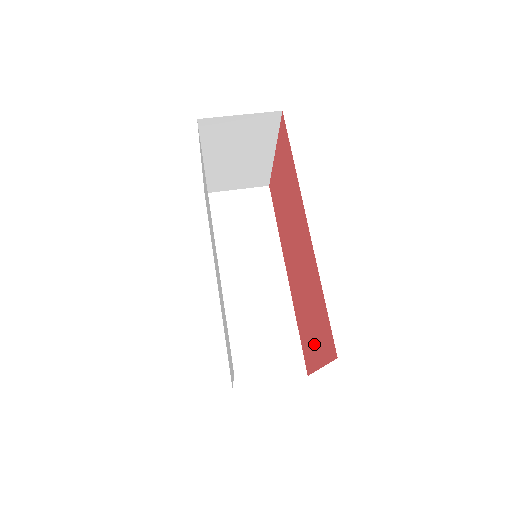
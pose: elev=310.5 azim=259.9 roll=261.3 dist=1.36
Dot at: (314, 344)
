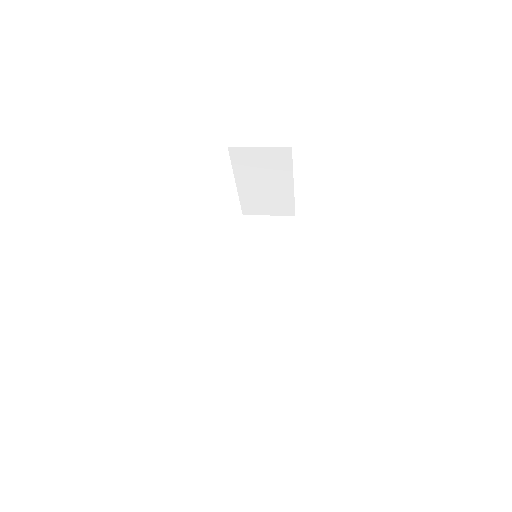
Dot at: occluded
